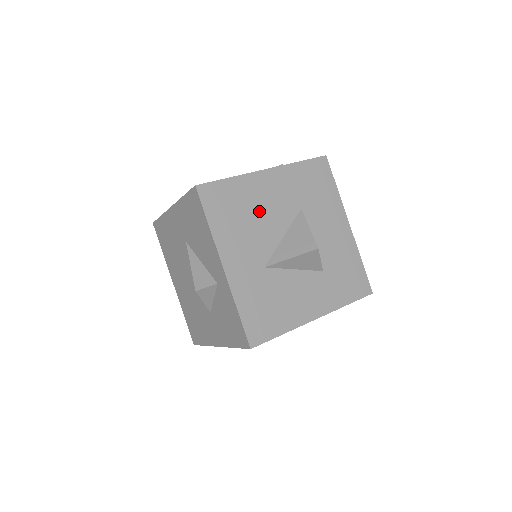
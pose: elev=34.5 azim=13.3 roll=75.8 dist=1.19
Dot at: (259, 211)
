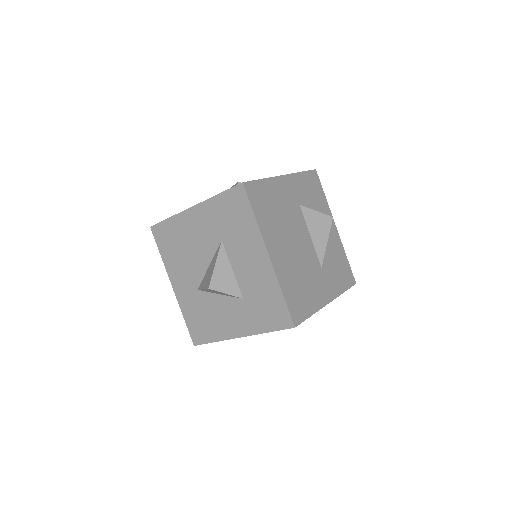
Dot at: (190, 244)
